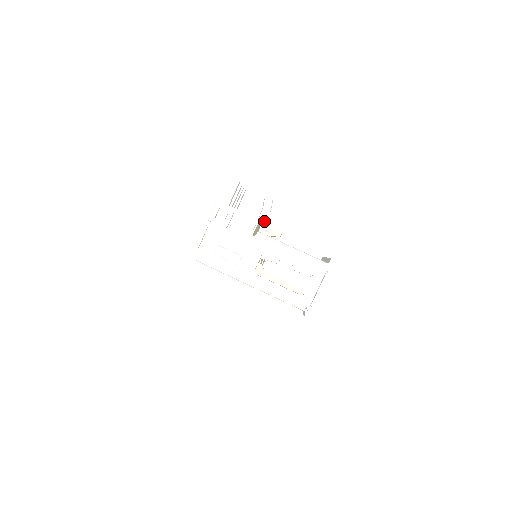
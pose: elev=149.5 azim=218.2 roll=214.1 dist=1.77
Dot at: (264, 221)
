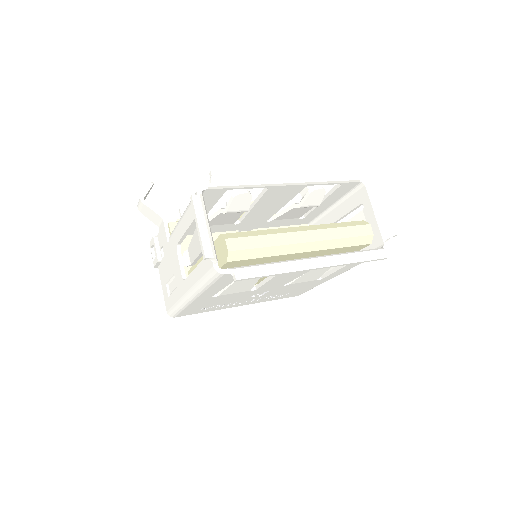
Dot at: occluded
